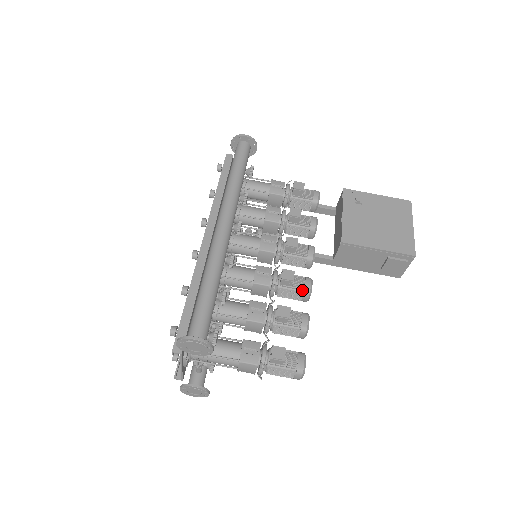
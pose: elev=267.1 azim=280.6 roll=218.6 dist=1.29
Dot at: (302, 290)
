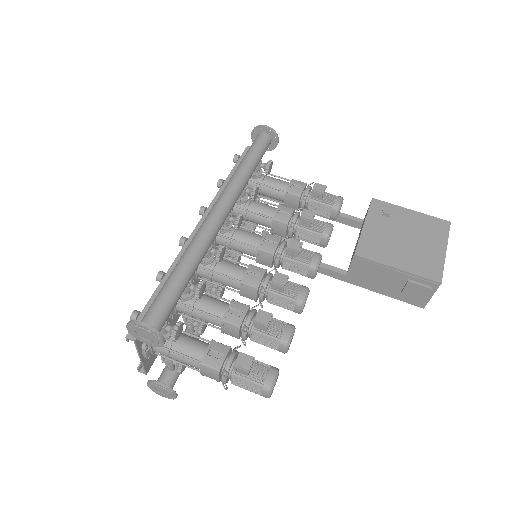
Dot at: (294, 299)
